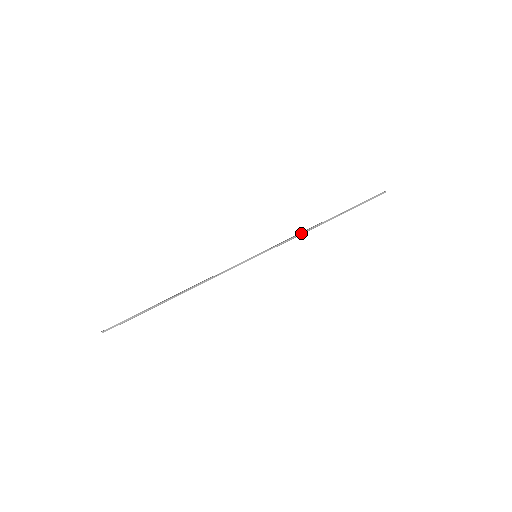
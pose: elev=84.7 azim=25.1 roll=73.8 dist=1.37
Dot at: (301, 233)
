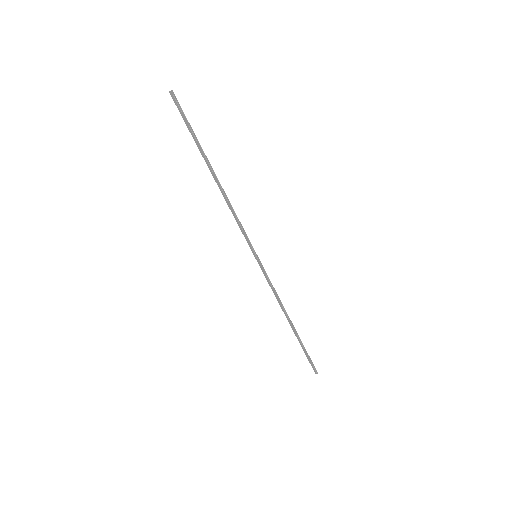
Dot at: (279, 298)
